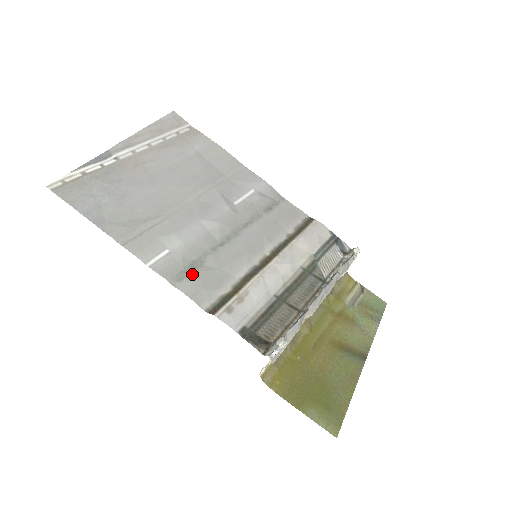
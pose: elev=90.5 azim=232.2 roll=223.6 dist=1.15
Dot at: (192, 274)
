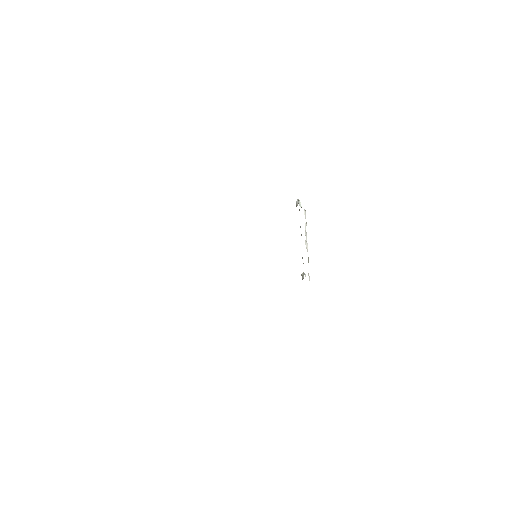
Dot at: occluded
